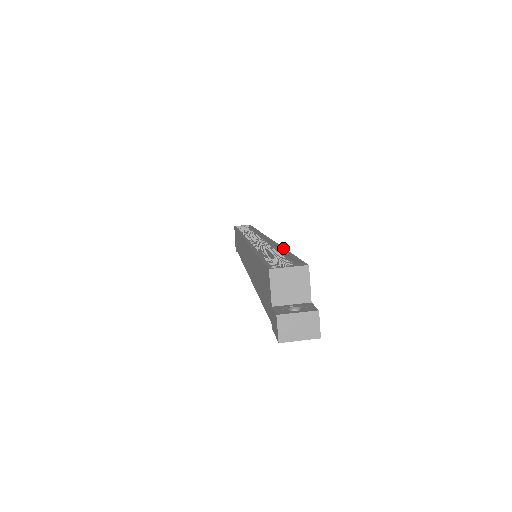
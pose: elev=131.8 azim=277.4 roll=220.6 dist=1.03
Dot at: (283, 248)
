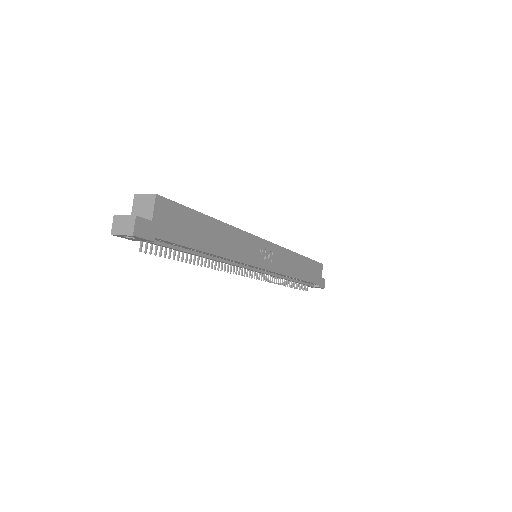
Dot at: (214, 218)
